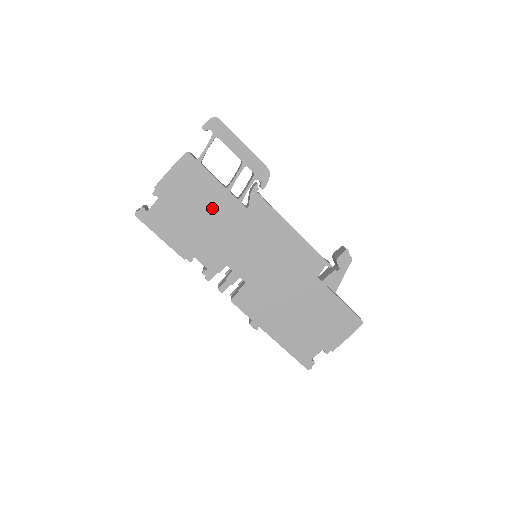
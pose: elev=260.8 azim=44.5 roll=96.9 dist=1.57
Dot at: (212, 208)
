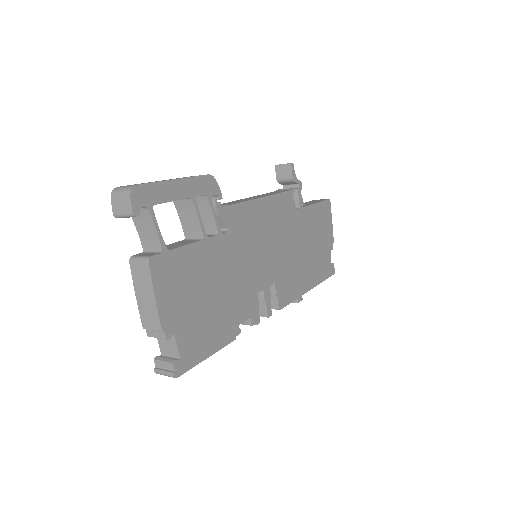
Dot at: (212, 271)
